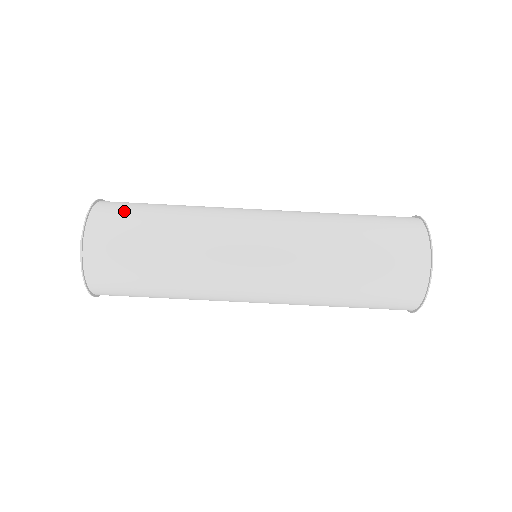
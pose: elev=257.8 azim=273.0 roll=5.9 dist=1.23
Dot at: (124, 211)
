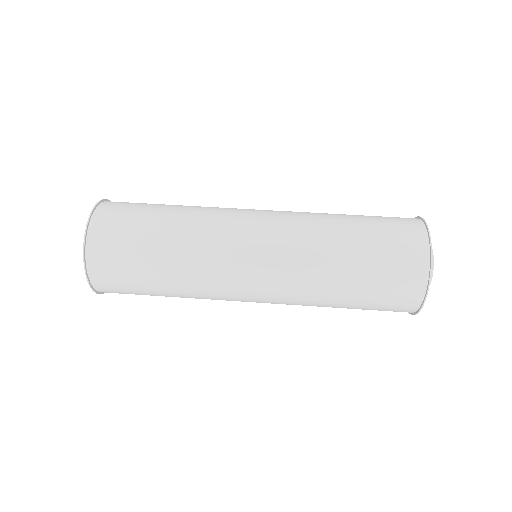
Dot at: (131, 204)
